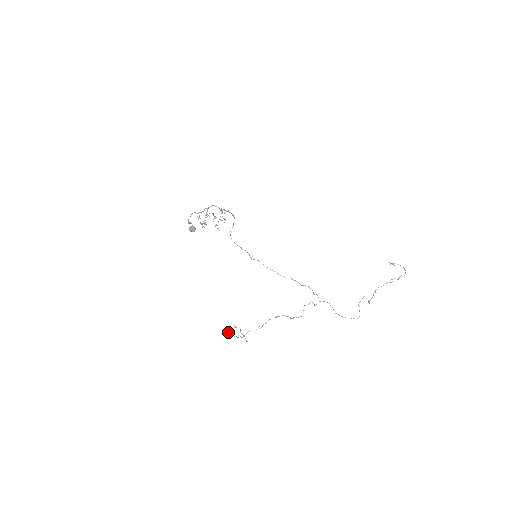
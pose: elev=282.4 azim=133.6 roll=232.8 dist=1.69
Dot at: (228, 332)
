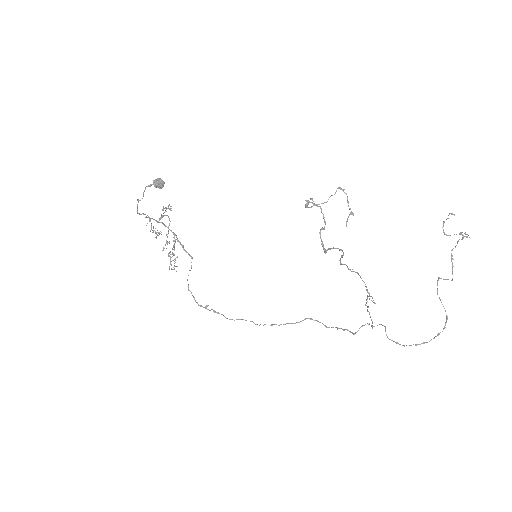
Dot at: (307, 200)
